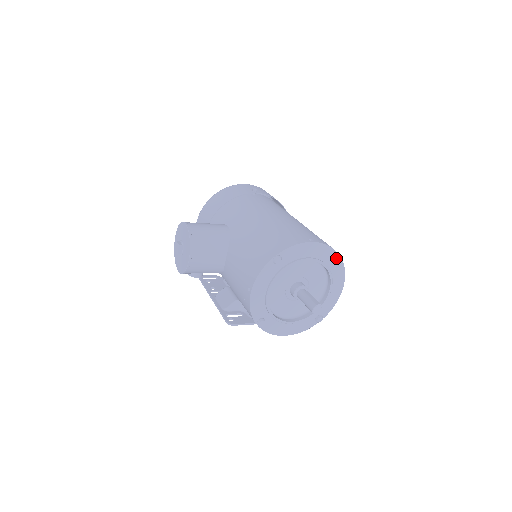
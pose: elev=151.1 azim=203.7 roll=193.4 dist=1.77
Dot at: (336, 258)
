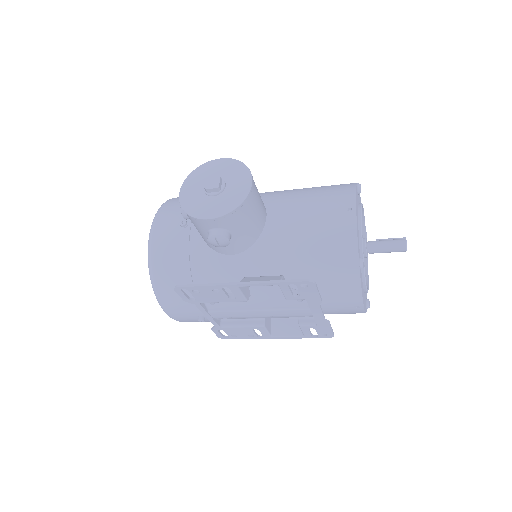
Dot at: occluded
